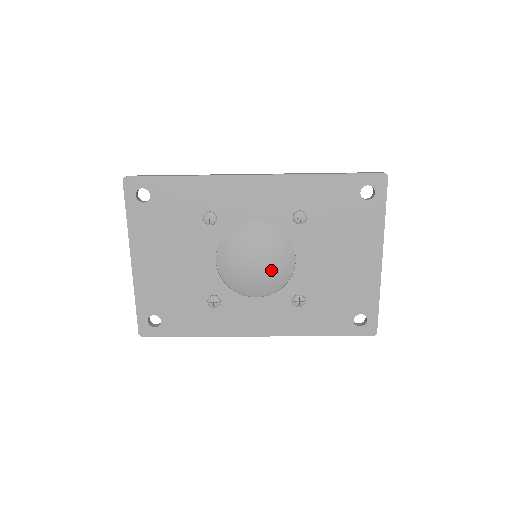
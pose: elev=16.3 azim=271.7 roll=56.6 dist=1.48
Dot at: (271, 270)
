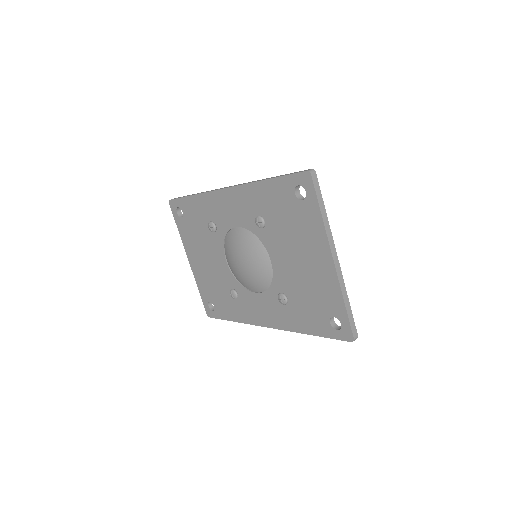
Dot at: (254, 270)
